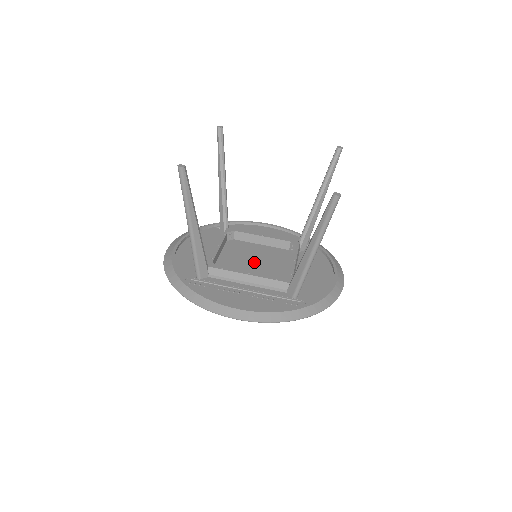
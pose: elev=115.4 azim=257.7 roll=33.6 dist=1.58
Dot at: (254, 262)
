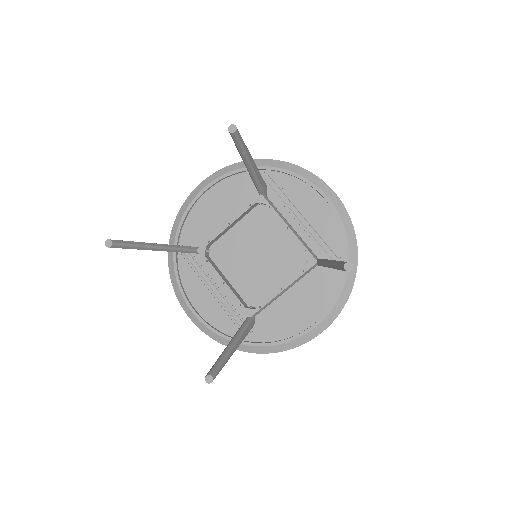
Dot at: (256, 256)
